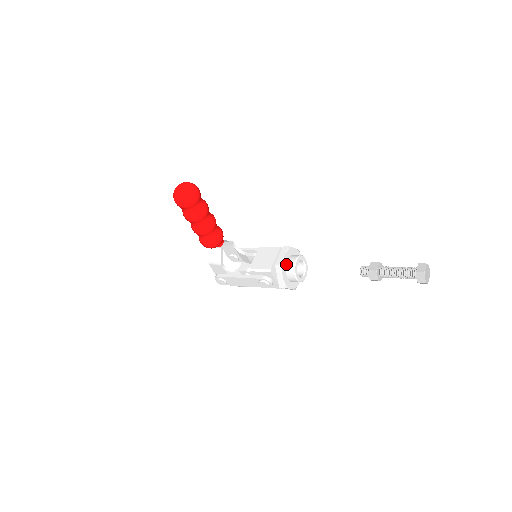
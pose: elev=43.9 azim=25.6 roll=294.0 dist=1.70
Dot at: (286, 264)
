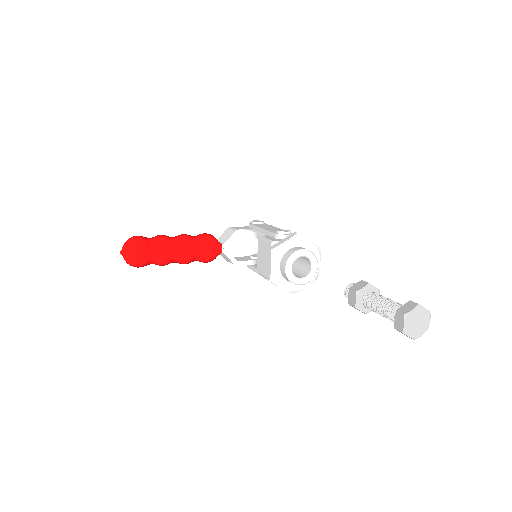
Dot at: (280, 272)
